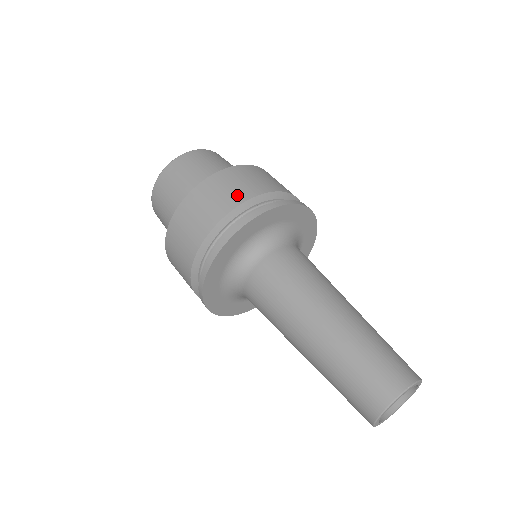
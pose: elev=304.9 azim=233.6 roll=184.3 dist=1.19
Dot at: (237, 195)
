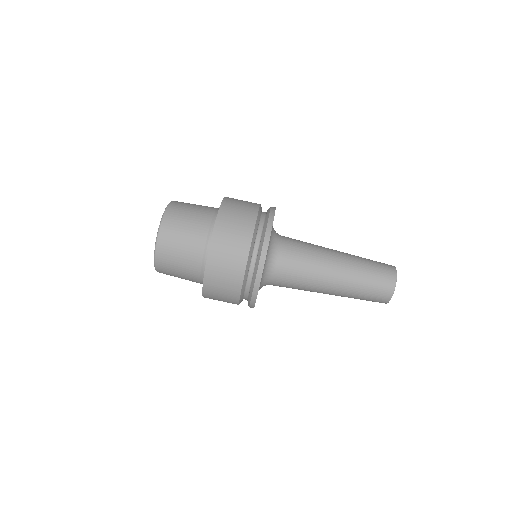
Dot at: (243, 236)
